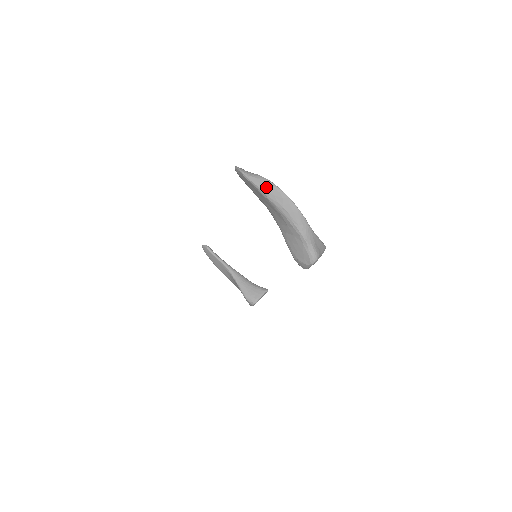
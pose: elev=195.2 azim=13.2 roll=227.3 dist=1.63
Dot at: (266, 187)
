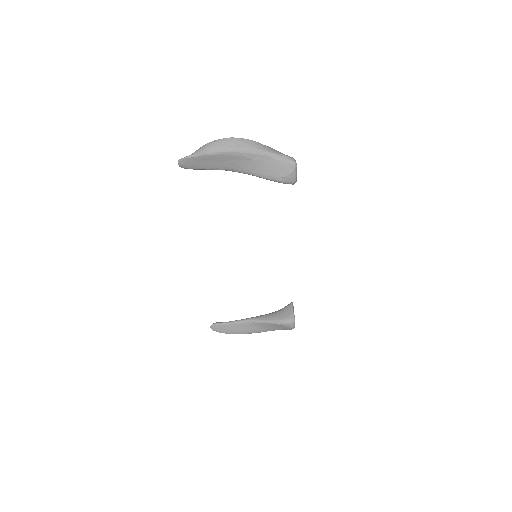
Dot at: (212, 146)
